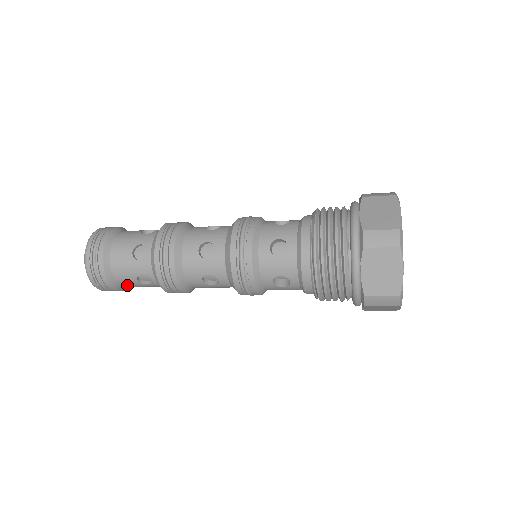
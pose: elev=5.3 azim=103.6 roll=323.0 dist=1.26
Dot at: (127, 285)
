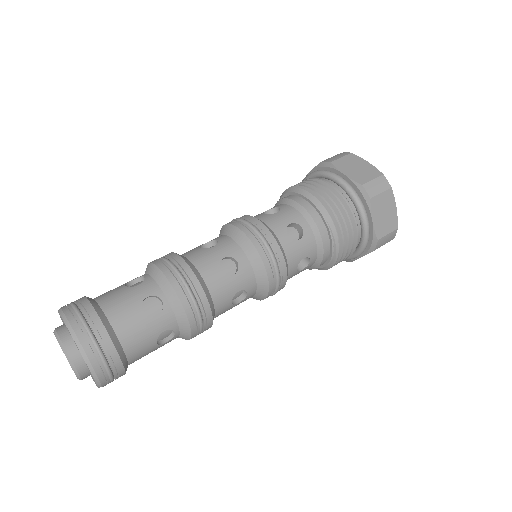
Dot at: occluded
